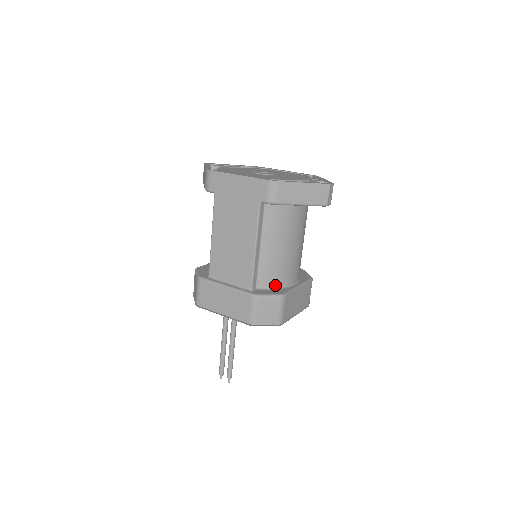
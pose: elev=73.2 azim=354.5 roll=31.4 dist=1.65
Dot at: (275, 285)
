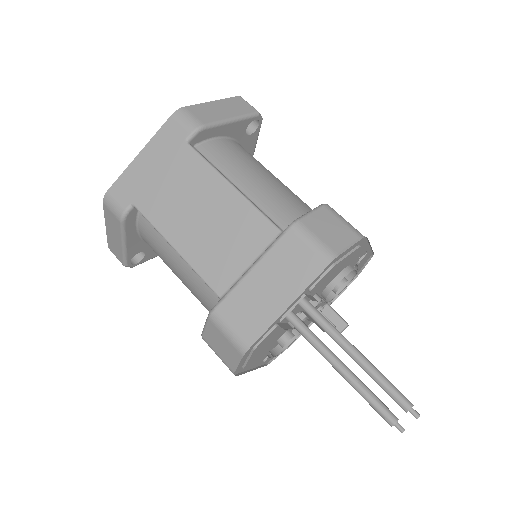
Dot at: occluded
